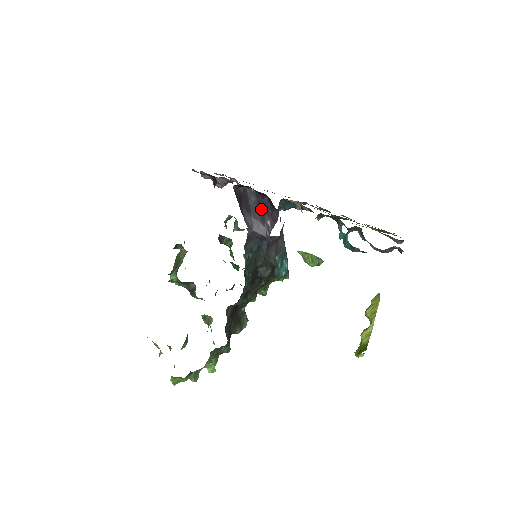
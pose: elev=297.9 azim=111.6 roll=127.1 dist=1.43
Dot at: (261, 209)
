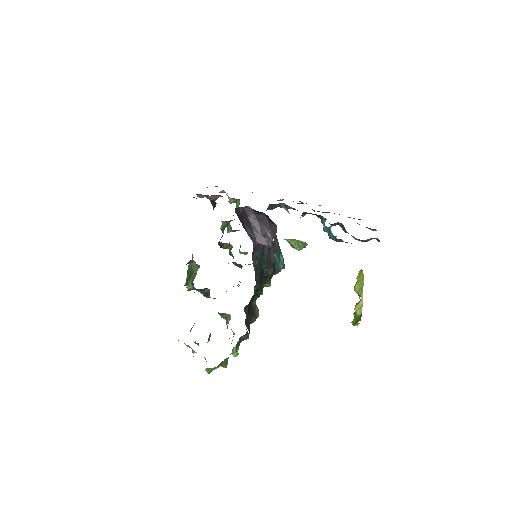
Dot at: (260, 224)
